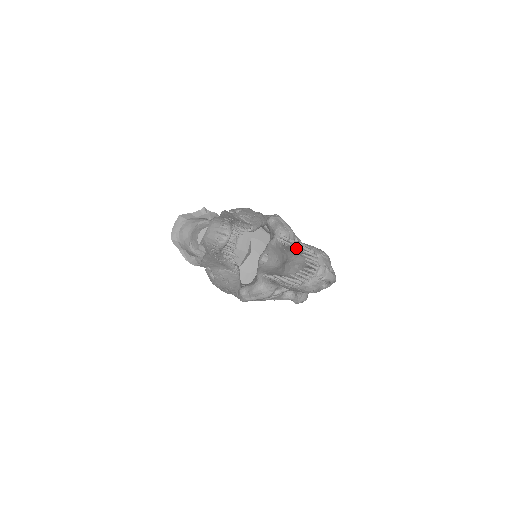
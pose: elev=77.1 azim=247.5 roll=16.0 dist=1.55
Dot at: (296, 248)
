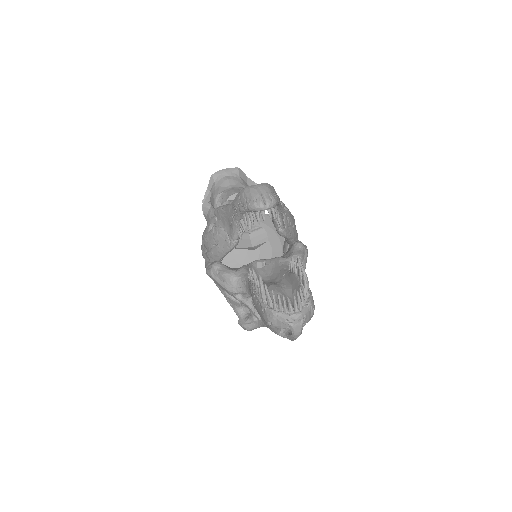
Dot at: (297, 281)
